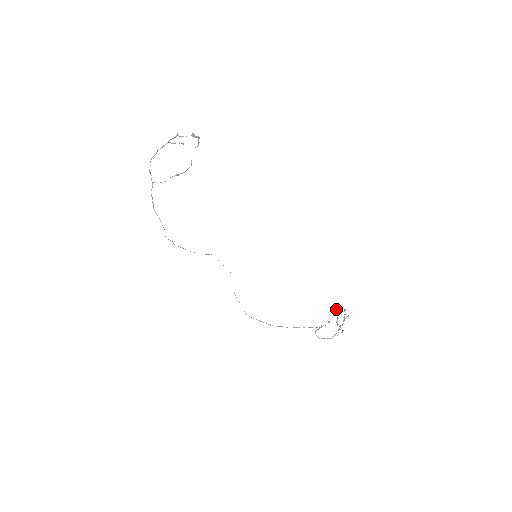
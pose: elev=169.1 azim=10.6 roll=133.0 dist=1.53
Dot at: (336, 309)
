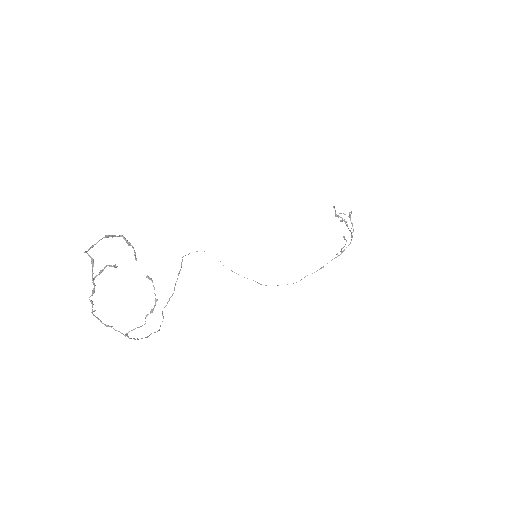
Dot at: occluded
